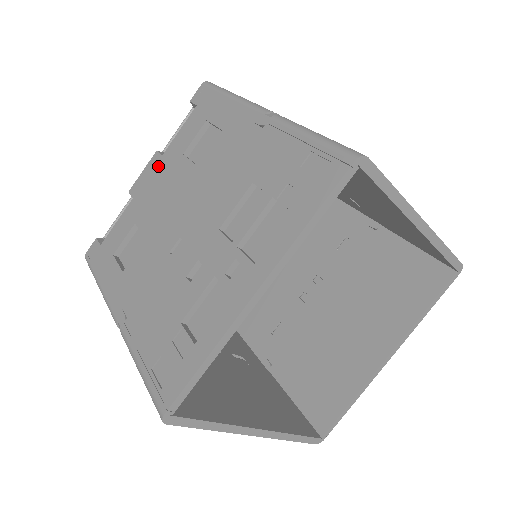
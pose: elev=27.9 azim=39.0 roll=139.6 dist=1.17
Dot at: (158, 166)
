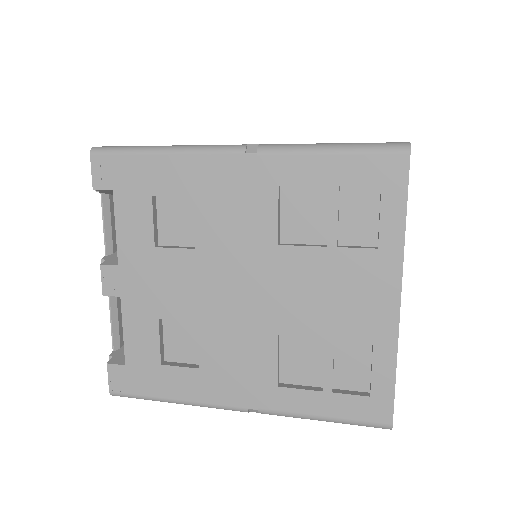
Dot at: occluded
